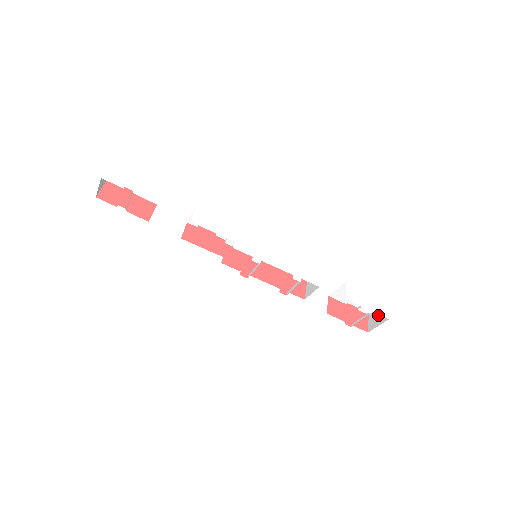
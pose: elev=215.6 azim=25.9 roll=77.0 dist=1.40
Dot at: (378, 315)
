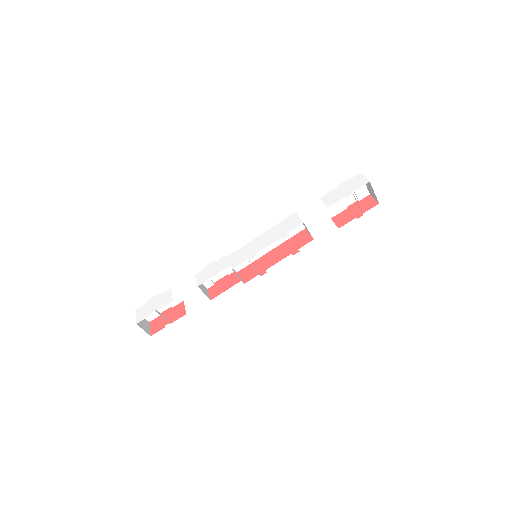
Dot at: (368, 187)
